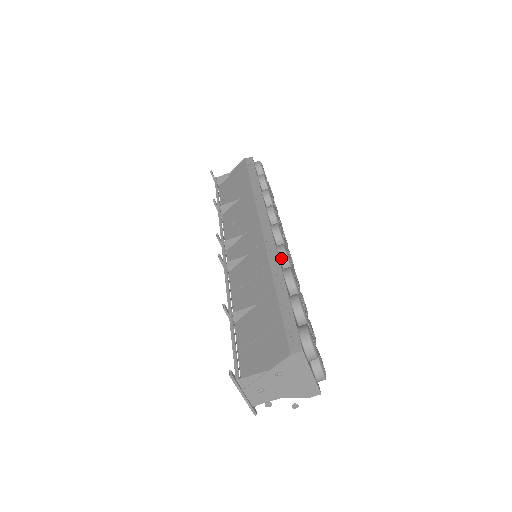
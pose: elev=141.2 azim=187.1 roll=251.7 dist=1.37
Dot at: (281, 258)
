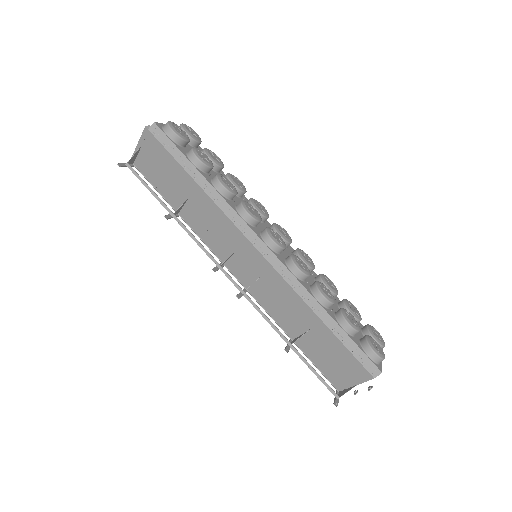
Dot at: (301, 279)
